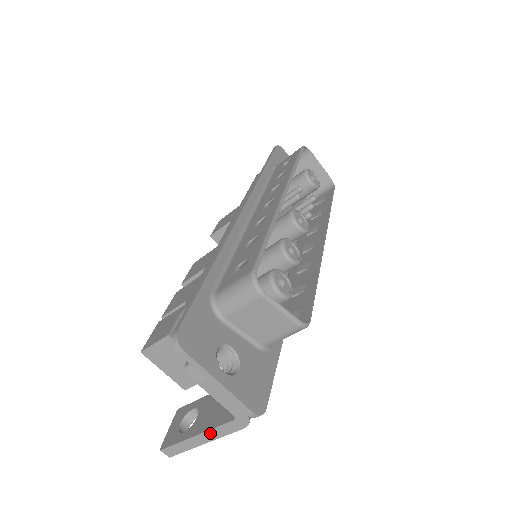
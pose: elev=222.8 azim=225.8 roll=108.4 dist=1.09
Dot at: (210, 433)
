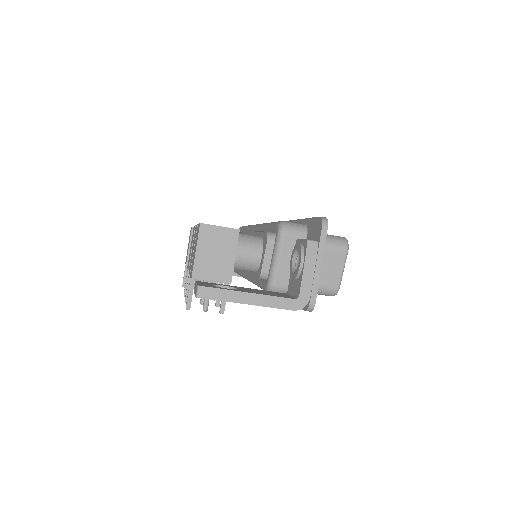
Dot at: (264, 298)
